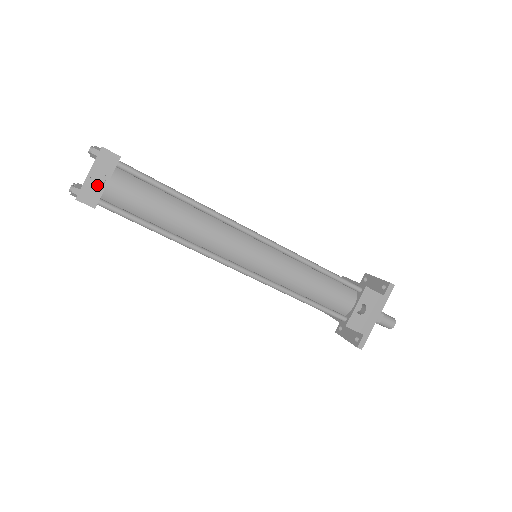
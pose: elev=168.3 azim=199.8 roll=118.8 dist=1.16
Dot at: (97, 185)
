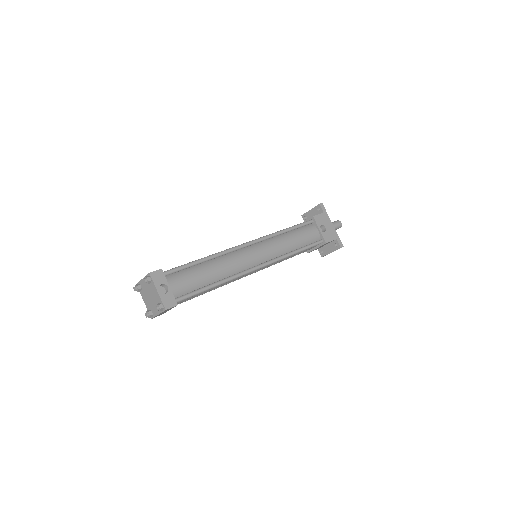
Dot at: (167, 293)
